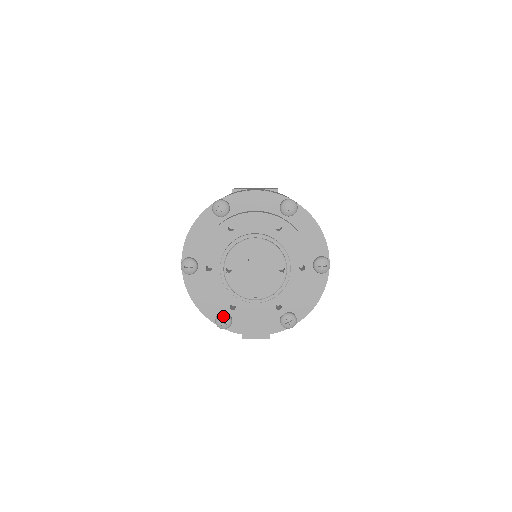
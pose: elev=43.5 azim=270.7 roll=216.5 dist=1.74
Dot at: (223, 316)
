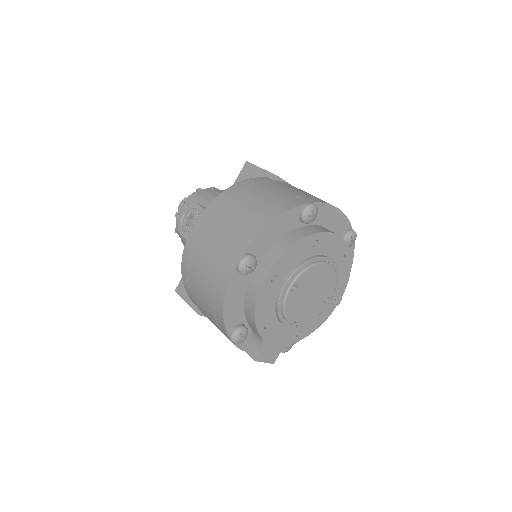
Dot at: (245, 330)
